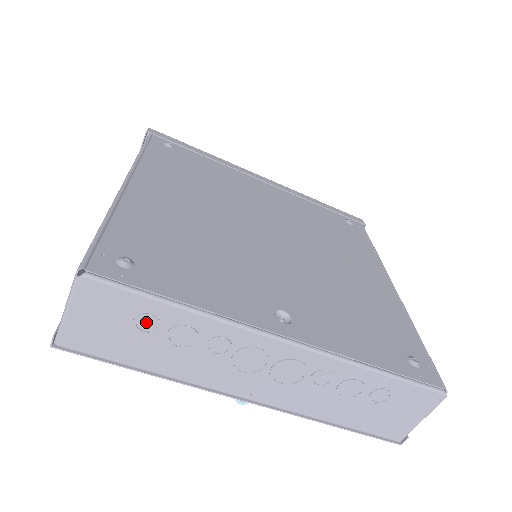
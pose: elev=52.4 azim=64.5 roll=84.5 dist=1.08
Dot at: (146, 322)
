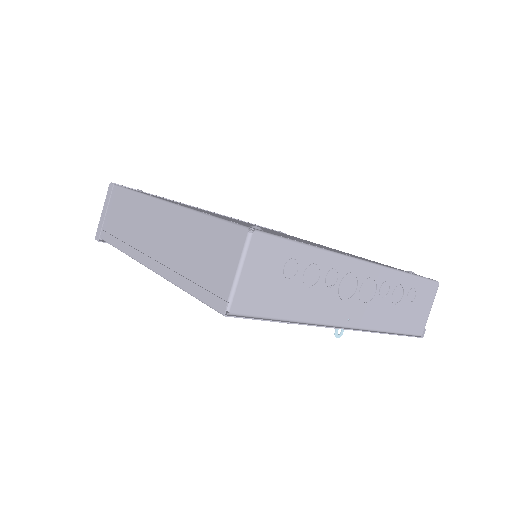
Dot at: (291, 267)
